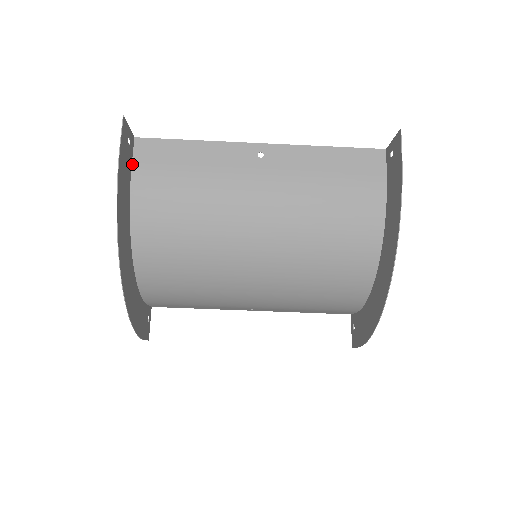
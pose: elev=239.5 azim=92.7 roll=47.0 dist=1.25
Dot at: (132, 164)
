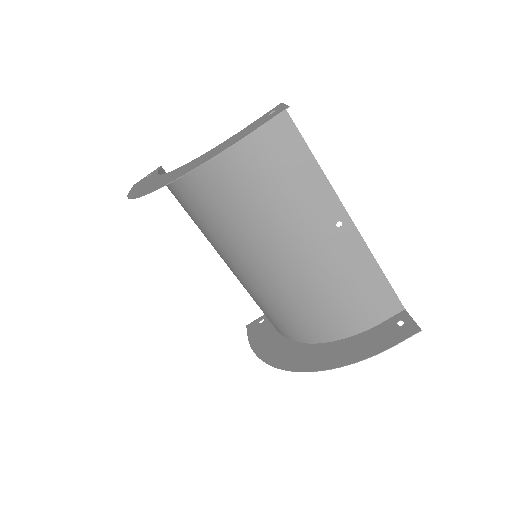
Dot at: occluded
